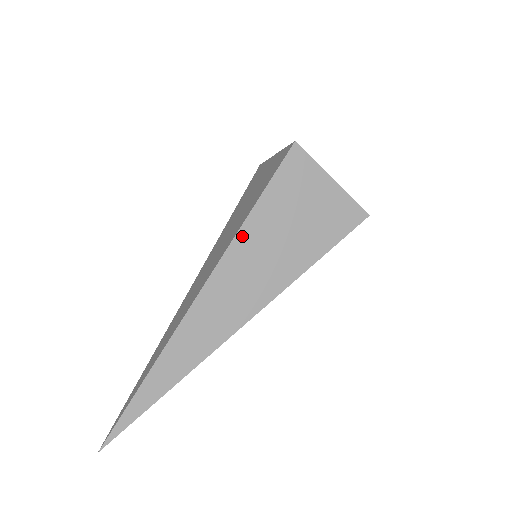
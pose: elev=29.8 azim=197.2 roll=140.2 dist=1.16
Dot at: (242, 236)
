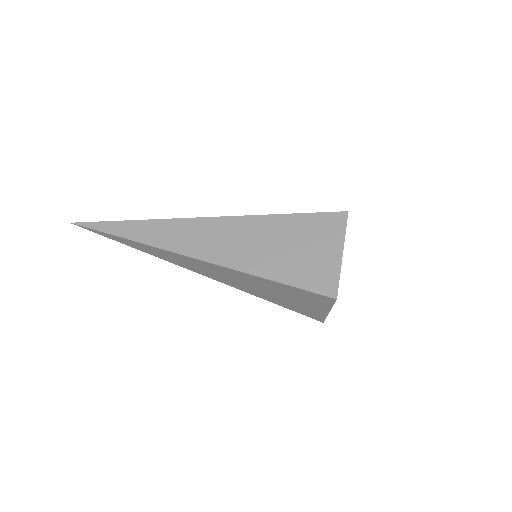
Dot at: (247, 275)
